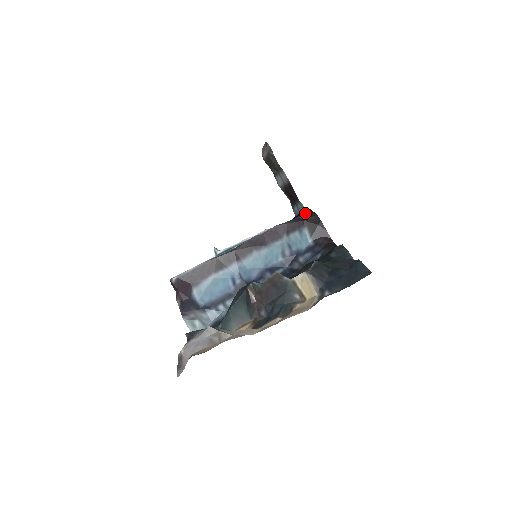
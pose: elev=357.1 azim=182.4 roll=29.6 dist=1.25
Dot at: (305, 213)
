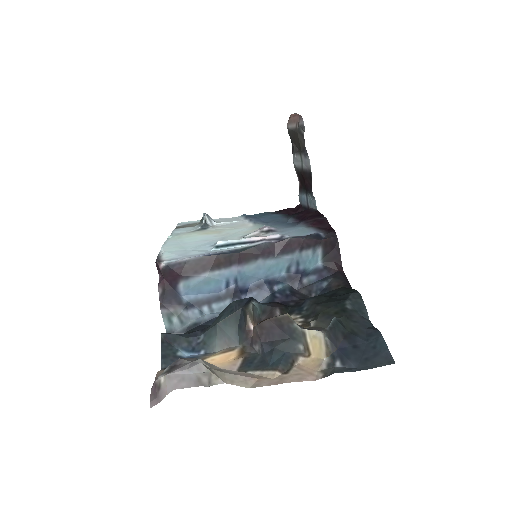
Dot at: (320, 222)
